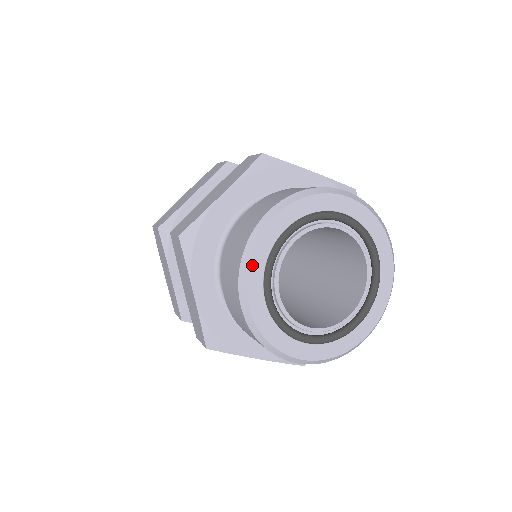
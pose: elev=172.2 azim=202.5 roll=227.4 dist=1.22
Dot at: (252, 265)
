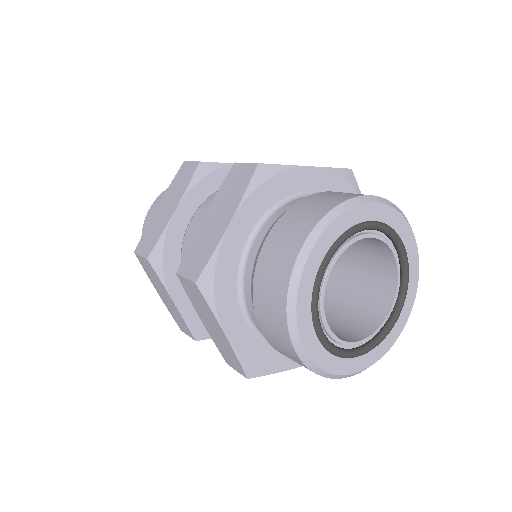
Dot at: (299, 308)
